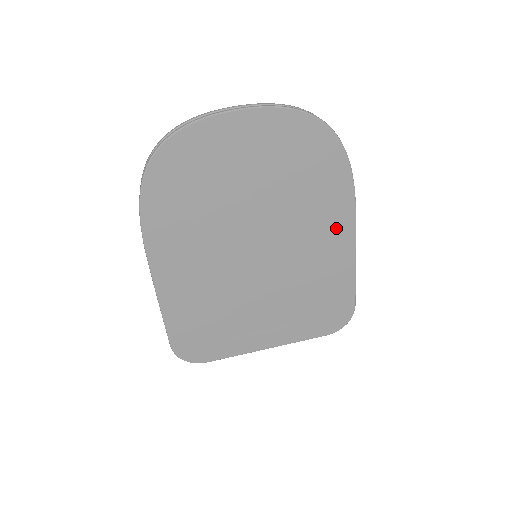
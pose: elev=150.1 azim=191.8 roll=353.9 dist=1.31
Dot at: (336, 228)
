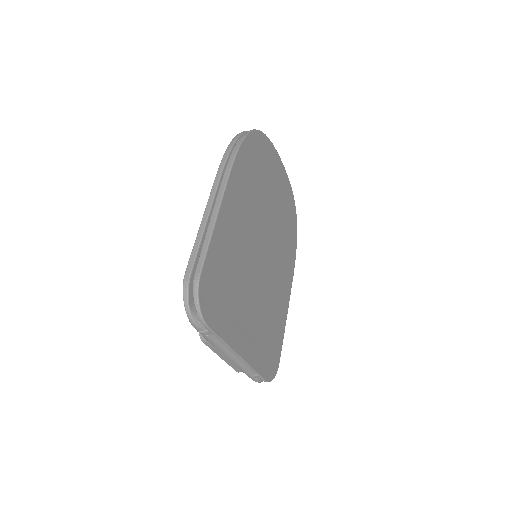
Dot at: (287, 279)
